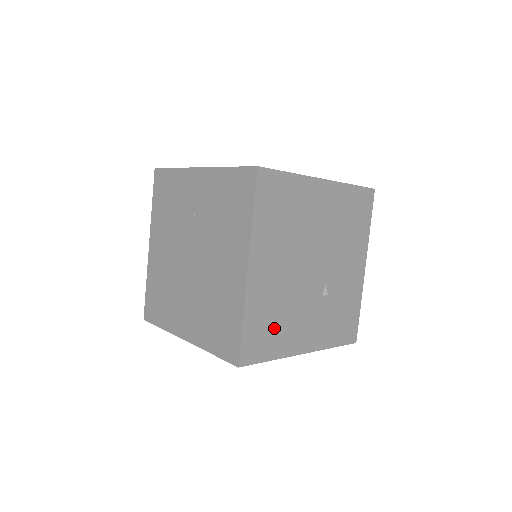
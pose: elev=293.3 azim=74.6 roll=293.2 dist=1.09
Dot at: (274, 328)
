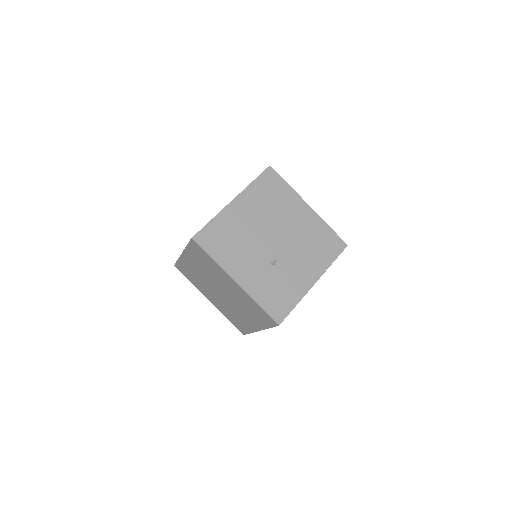
Dot at: (226, 244)
